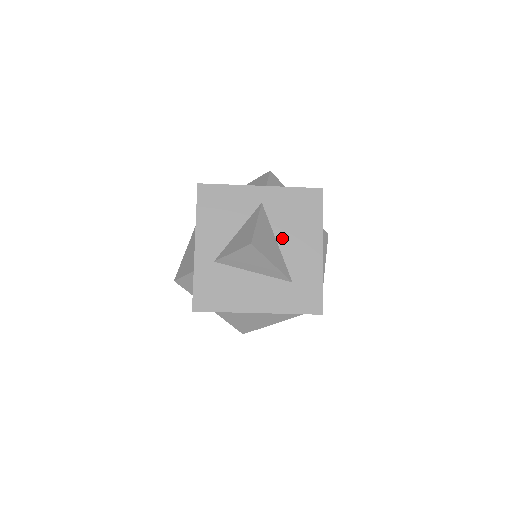
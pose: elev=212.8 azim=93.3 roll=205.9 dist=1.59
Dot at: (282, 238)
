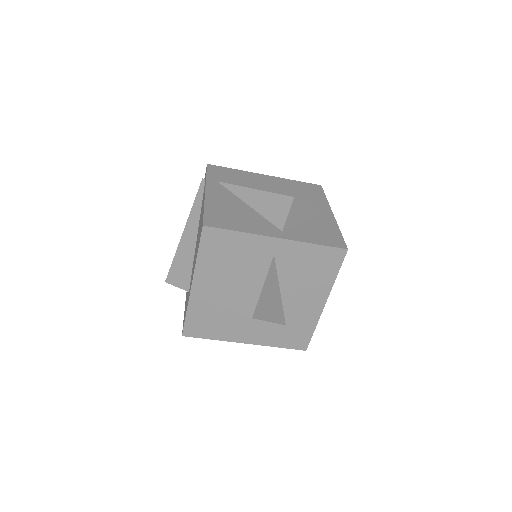
Dot at: (287, 289)
